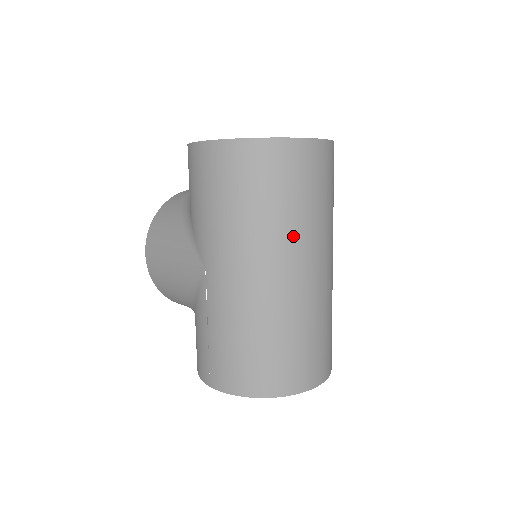
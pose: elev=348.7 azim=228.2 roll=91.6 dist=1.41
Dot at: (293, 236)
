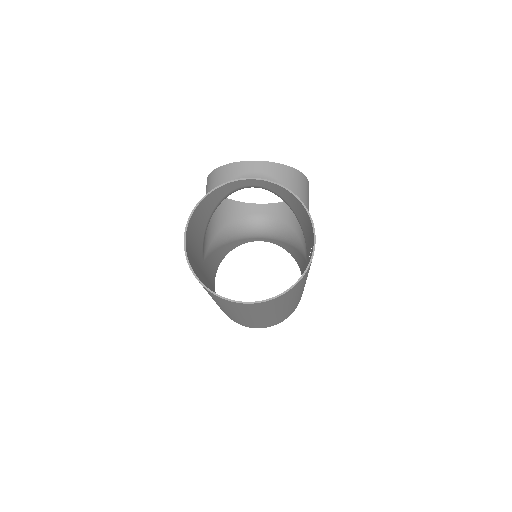
Dot at: (231, 310)
